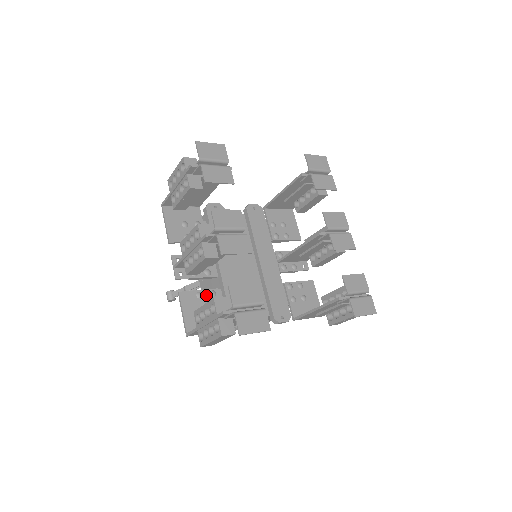
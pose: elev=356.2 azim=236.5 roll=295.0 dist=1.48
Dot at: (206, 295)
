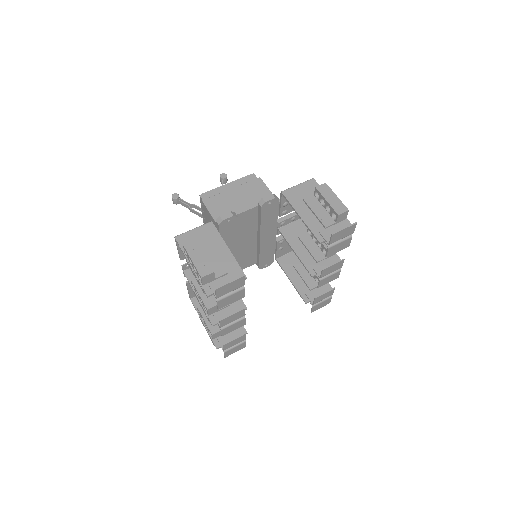
Dot at: occluded
